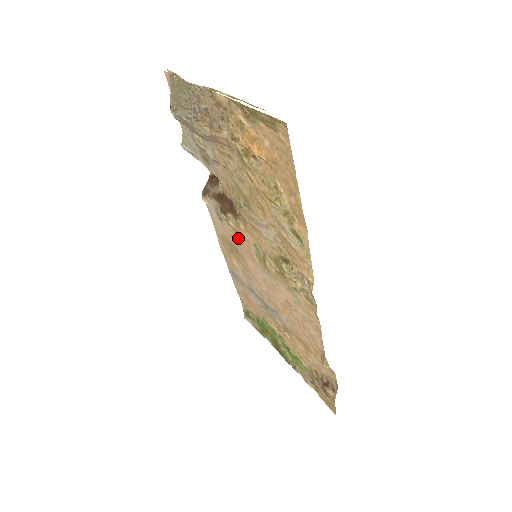
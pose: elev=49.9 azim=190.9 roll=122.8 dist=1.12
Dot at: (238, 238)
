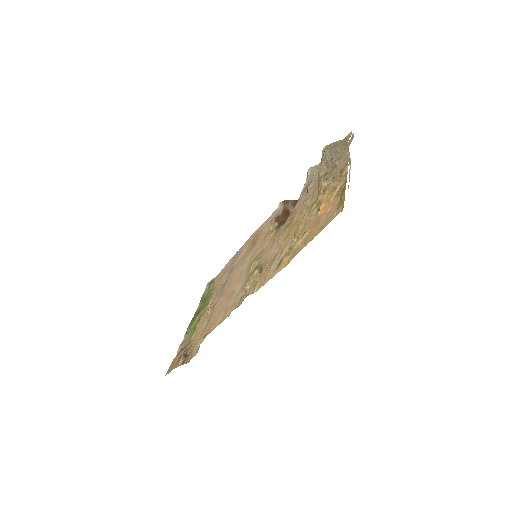
Dot at: (263, 239)
